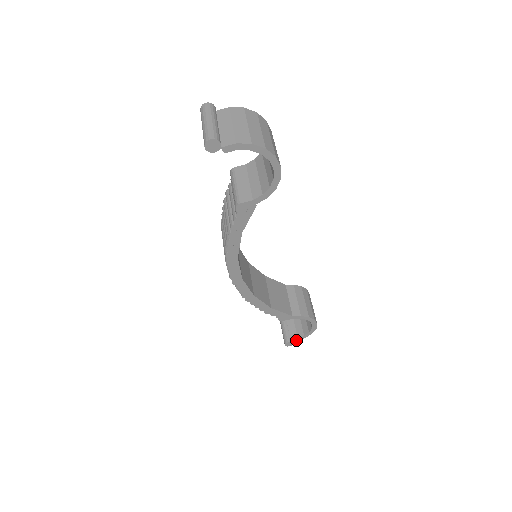
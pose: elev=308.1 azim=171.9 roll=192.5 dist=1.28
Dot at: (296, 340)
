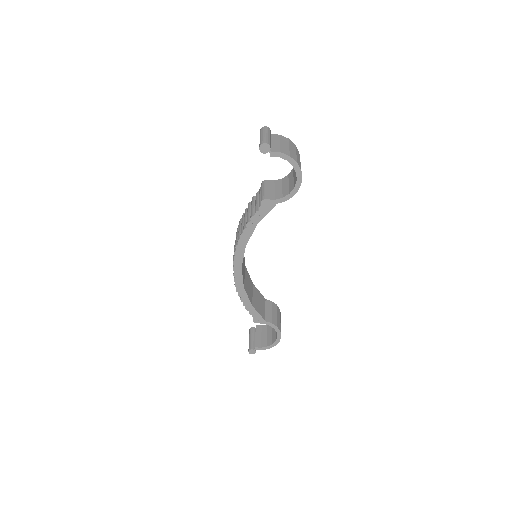
Dot at: (259, 349)
